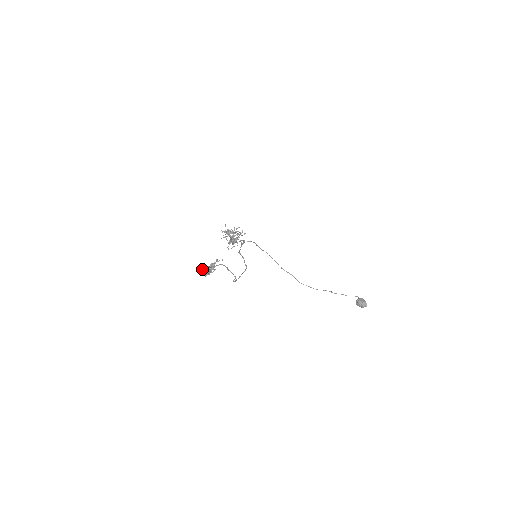
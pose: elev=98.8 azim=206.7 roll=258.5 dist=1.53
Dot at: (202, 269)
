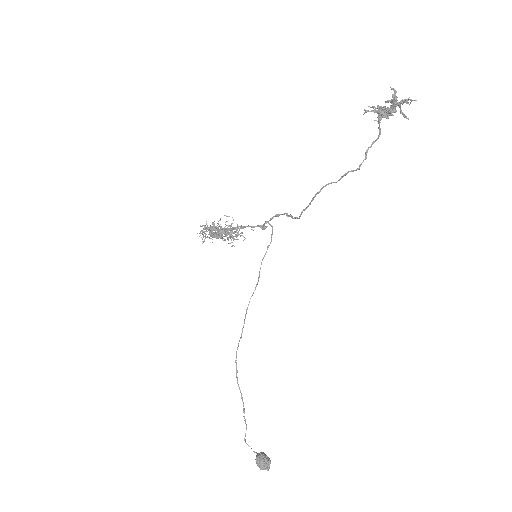
Dot at: occluded
